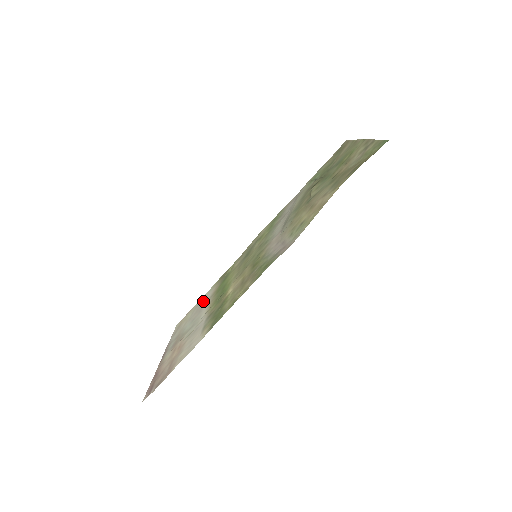
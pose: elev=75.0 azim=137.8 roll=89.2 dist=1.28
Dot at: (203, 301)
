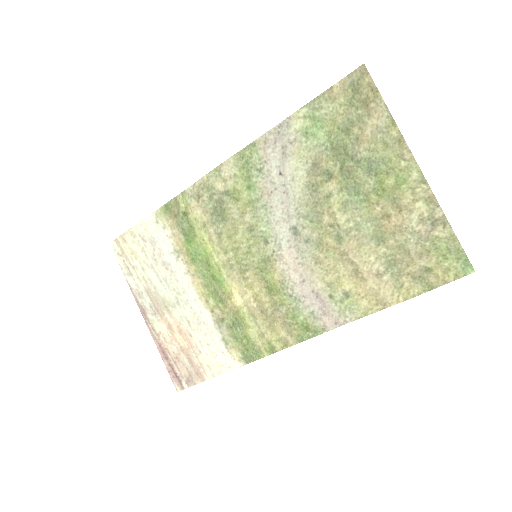
Dot at: (157, 243)
